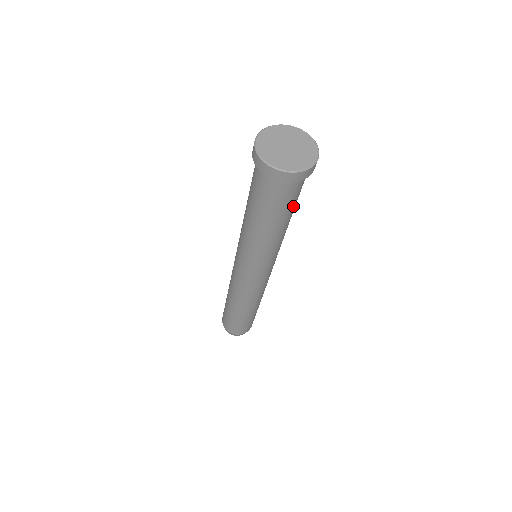
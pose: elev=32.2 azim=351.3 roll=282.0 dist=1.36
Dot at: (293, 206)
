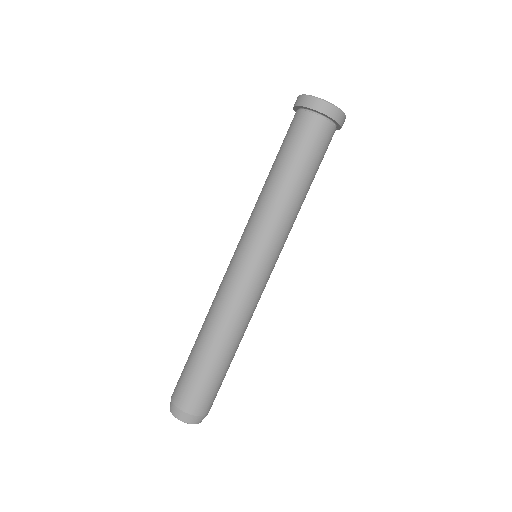
Dot at: occluded
